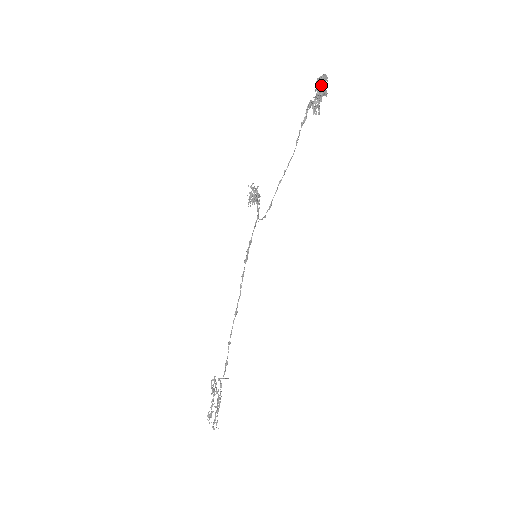
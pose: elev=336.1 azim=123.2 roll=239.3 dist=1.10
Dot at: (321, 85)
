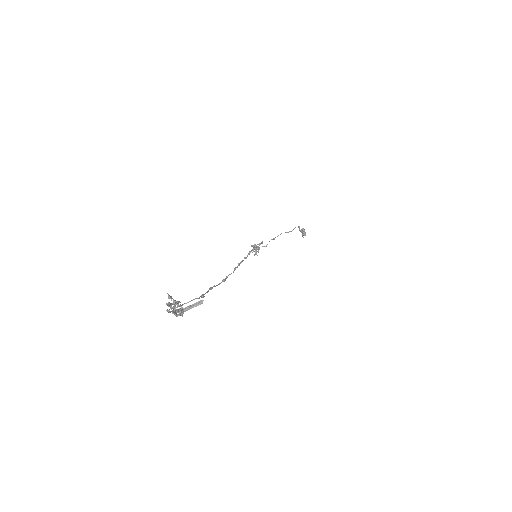
Dot at: occluded
